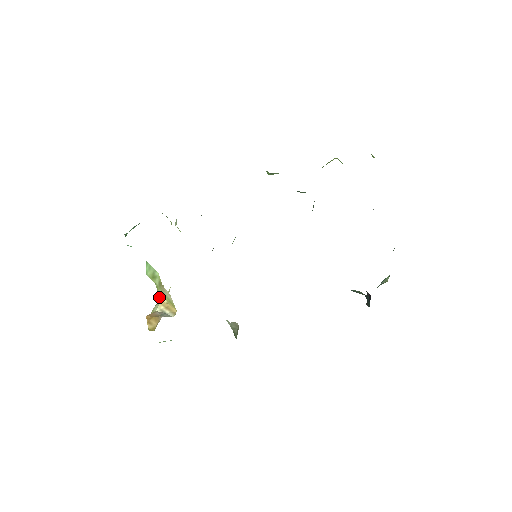
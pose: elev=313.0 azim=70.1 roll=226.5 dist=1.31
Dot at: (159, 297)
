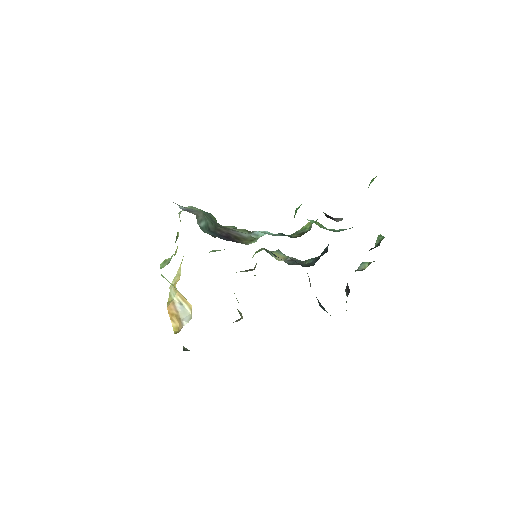
Dot at: (174, 288)
